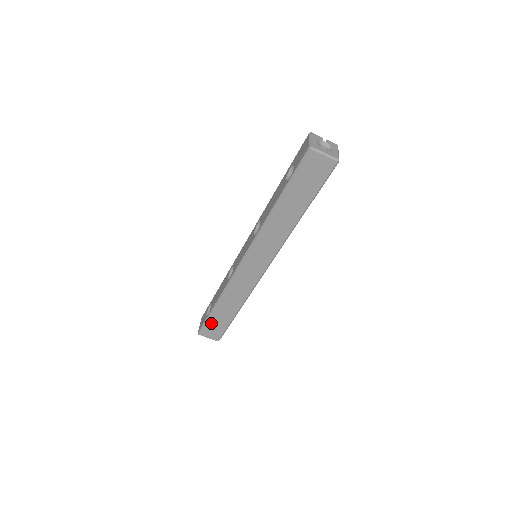
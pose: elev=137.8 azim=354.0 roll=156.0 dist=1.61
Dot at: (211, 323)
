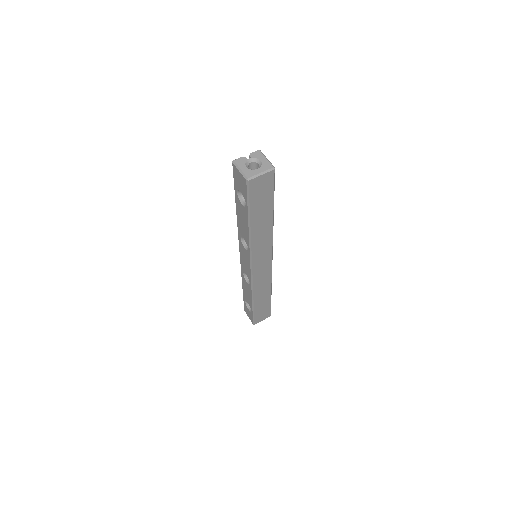
Dot at: (258, 313)
